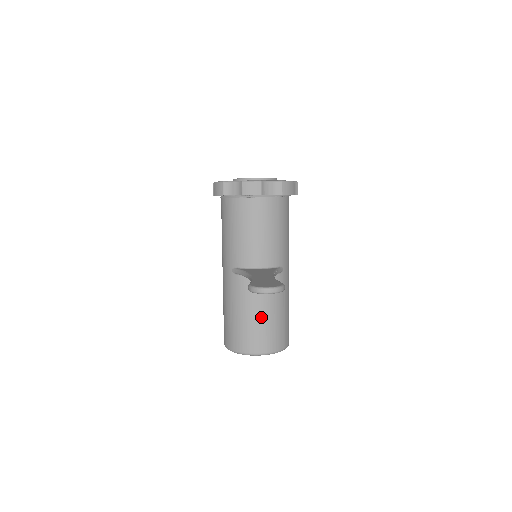
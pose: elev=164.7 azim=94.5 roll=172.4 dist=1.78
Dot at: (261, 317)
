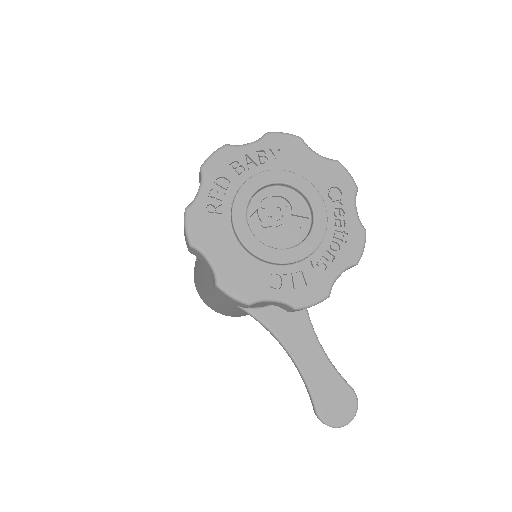
Dot at: occluded
